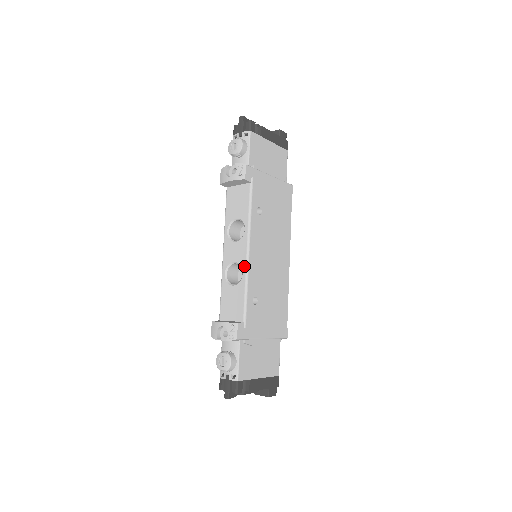
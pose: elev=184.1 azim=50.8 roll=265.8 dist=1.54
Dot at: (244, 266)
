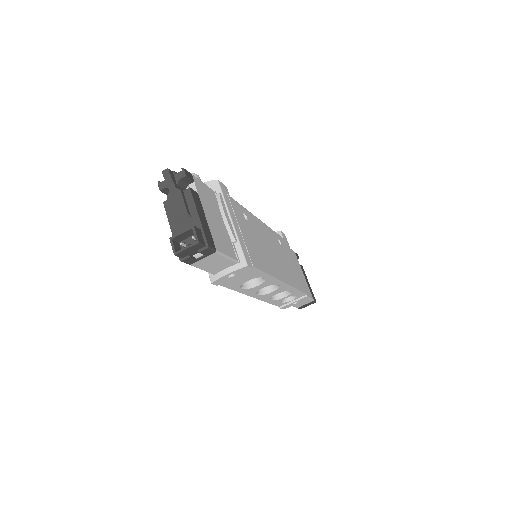
Dot at: occluded
